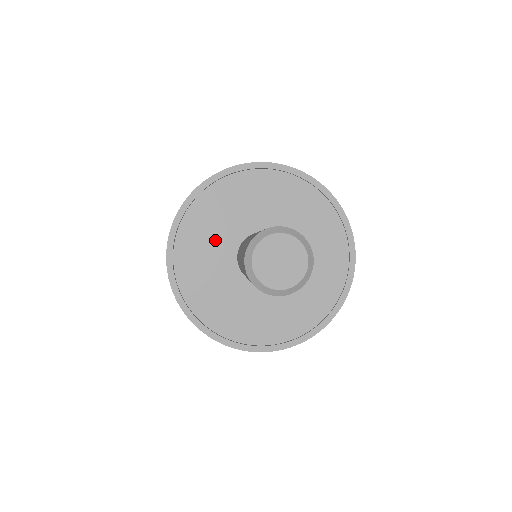
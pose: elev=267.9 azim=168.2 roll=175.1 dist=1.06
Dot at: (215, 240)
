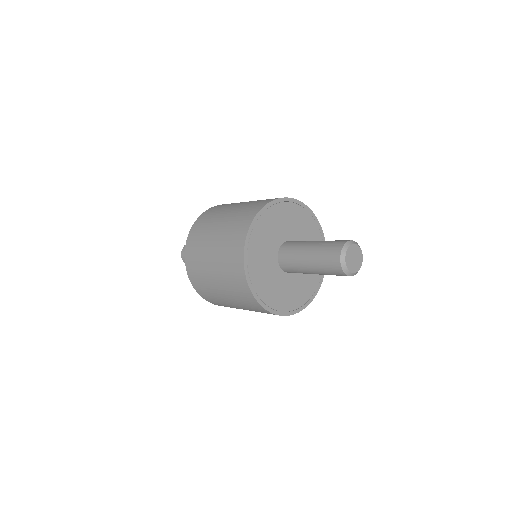
Dot at: (272, 235)
